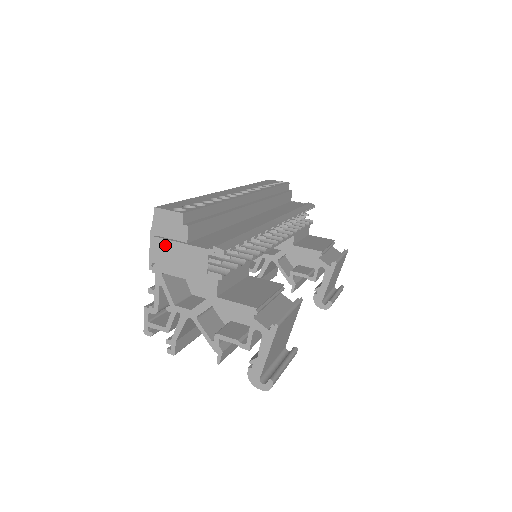
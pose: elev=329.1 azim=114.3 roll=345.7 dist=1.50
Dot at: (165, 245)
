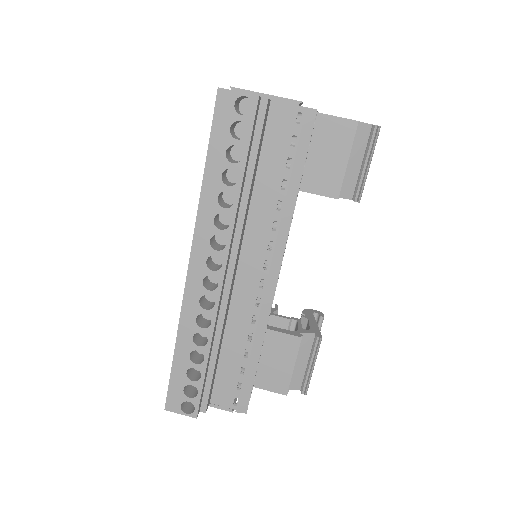
Dot at: occluded
